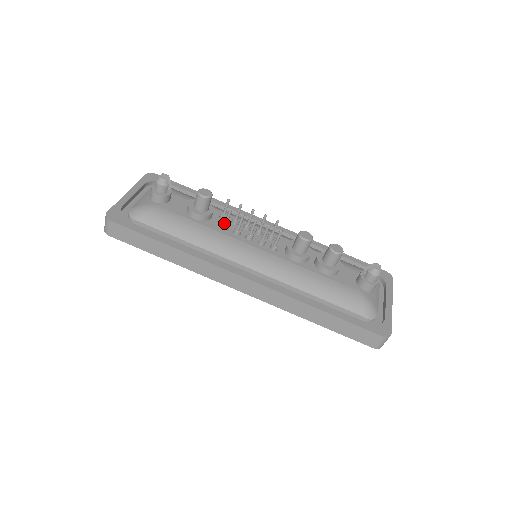
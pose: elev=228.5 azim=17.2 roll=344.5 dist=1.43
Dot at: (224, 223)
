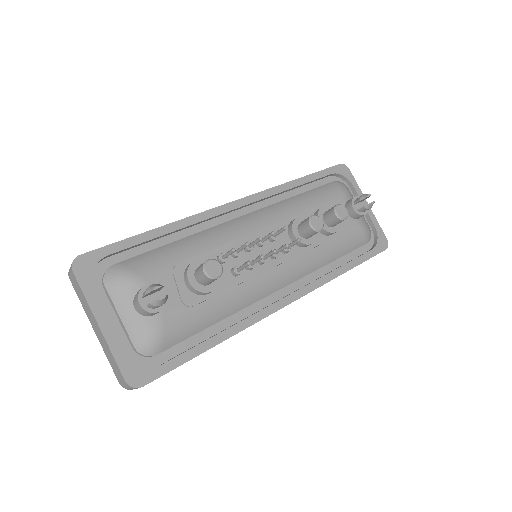
Dot at: (236, 271)
